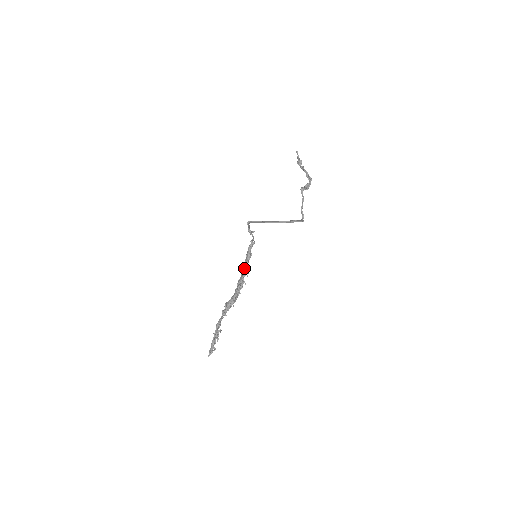
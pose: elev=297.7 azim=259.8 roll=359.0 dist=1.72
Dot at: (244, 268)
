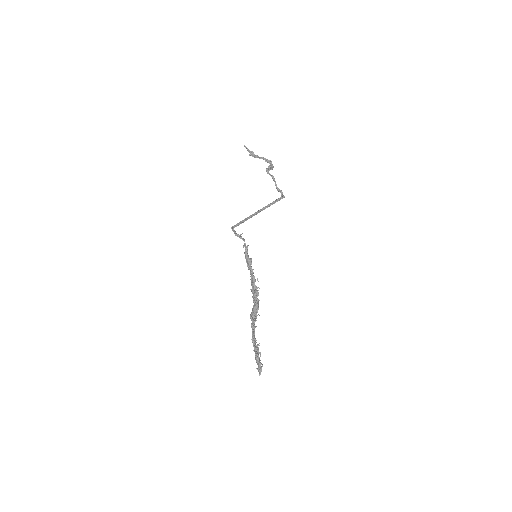
Dot at: occluded
